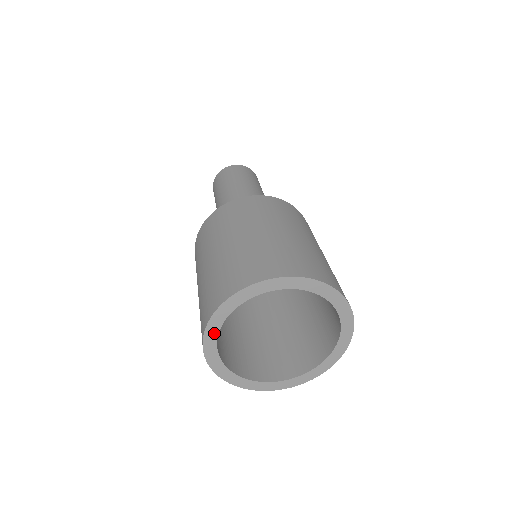
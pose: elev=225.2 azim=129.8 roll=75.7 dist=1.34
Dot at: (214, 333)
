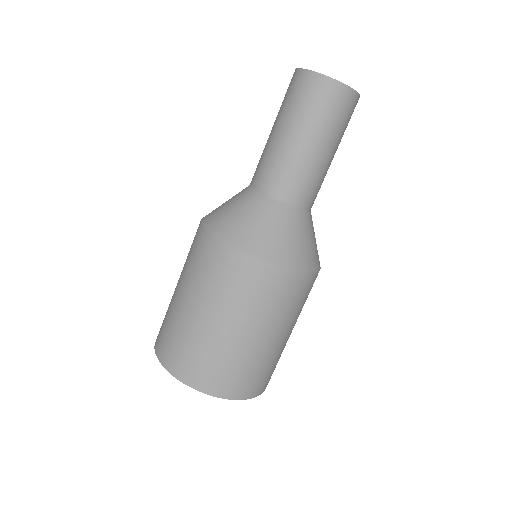
Dot at: occluded
